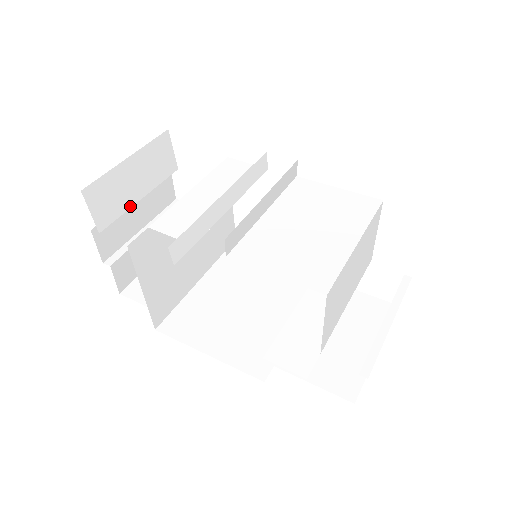
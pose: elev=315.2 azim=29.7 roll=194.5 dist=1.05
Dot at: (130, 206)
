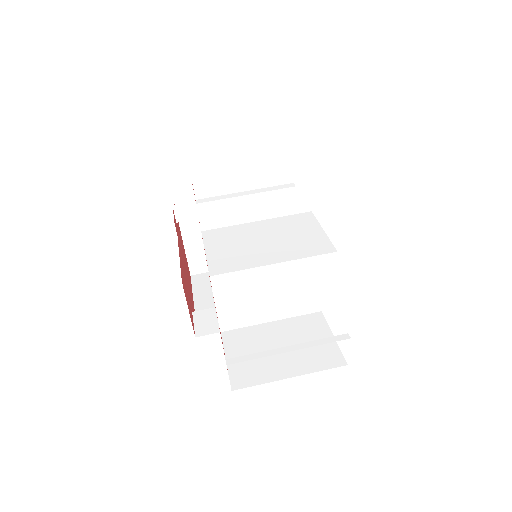
Dot at: (227, 193)
